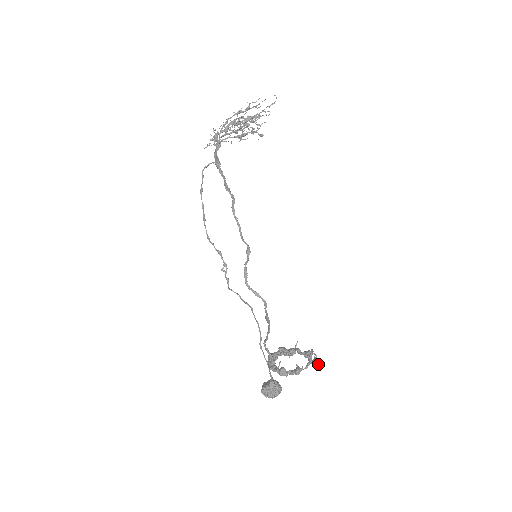
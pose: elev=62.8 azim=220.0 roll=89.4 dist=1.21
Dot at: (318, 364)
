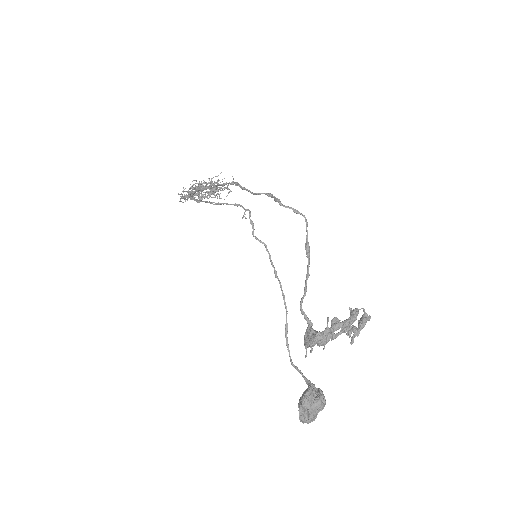
Dot at: (368, 319)
